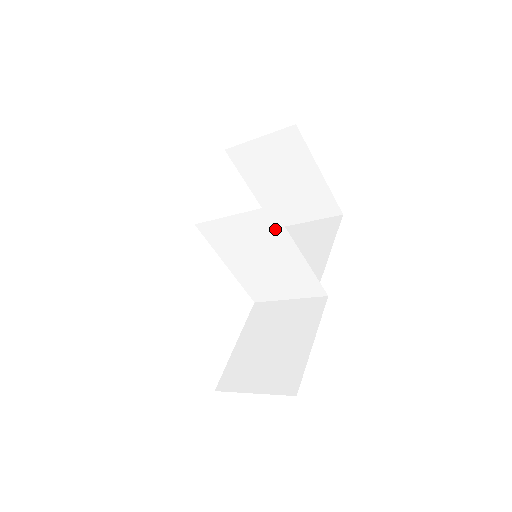
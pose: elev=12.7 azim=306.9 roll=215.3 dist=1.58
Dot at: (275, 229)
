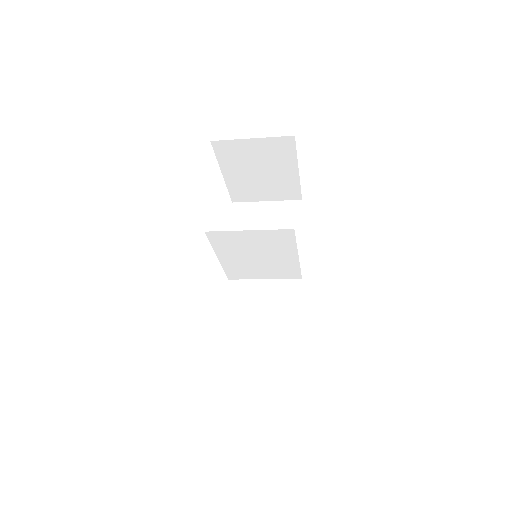
Dot at: (286, 242)
